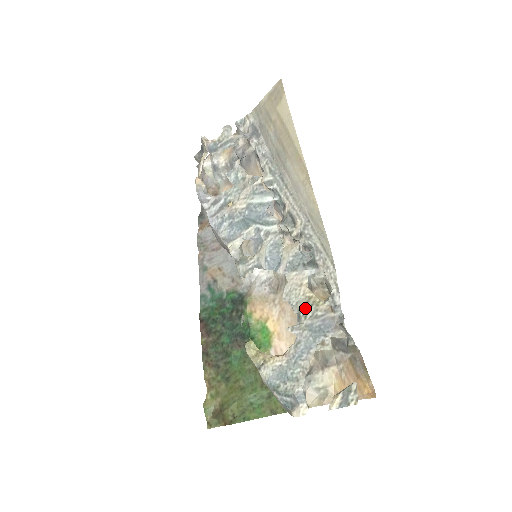
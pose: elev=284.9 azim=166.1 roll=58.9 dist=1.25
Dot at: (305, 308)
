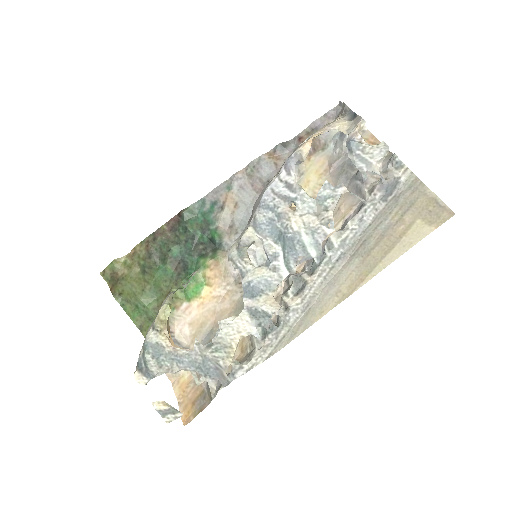
Dot at: (220, 348)
